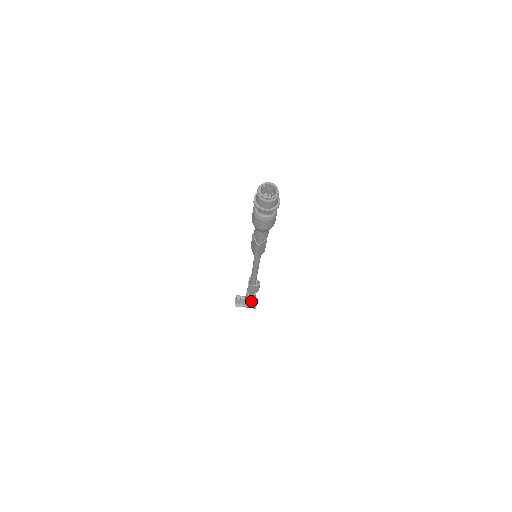
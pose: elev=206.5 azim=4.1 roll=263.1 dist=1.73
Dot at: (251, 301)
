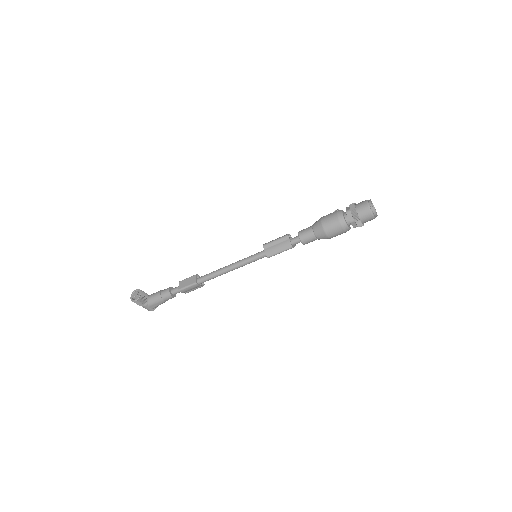
Dot at: (164, 301)
